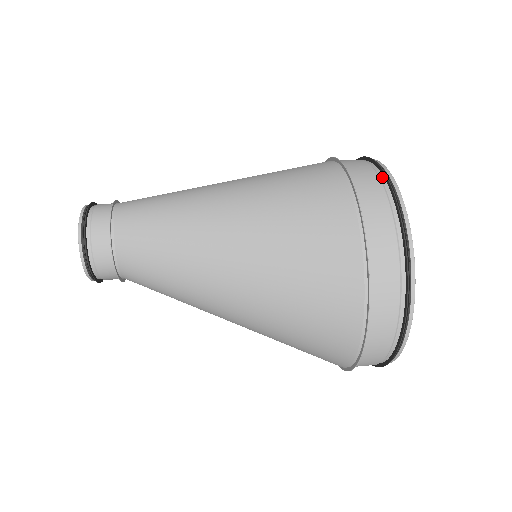
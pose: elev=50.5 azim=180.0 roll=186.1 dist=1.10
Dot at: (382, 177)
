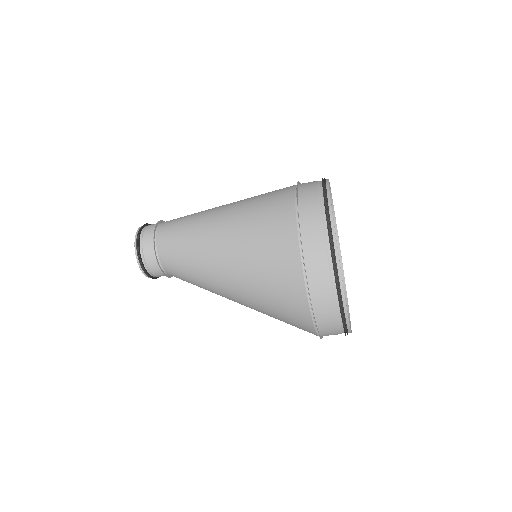
Dot at: (323, 207)
